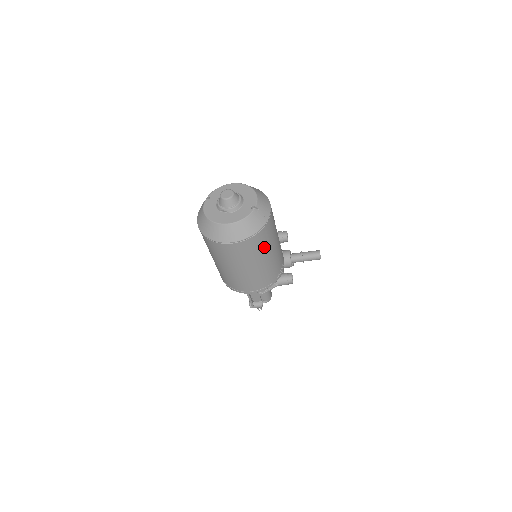
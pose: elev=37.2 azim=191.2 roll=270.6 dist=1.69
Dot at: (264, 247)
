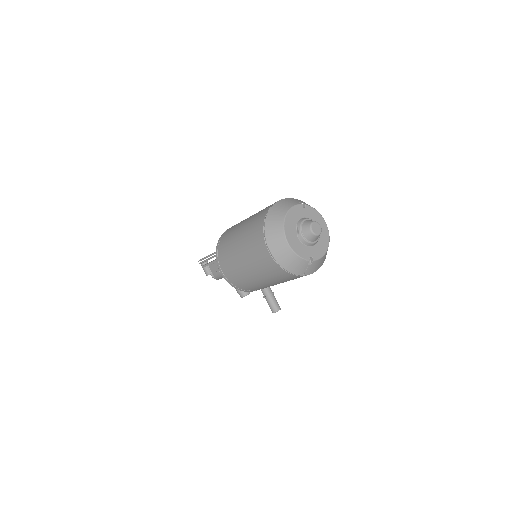
Dot at: (274, 278)
